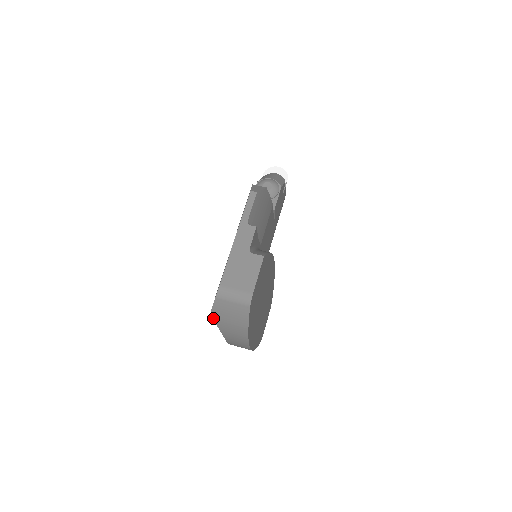
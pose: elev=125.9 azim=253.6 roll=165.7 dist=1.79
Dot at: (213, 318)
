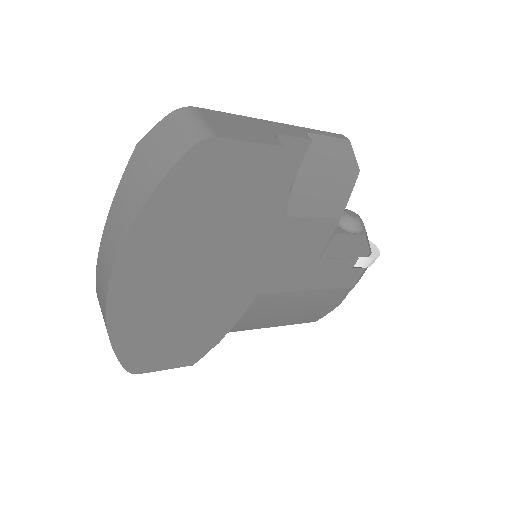
Dot at: (132, 155)
